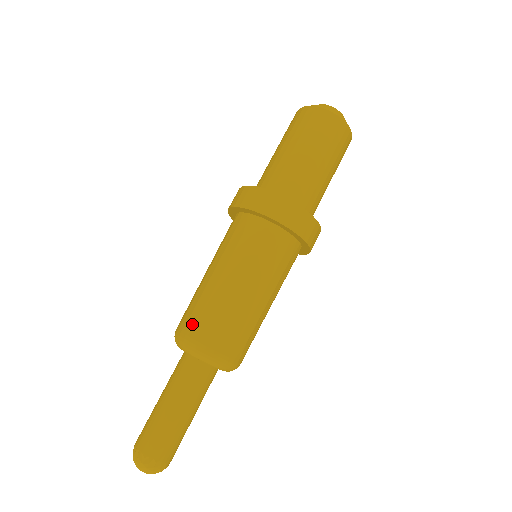
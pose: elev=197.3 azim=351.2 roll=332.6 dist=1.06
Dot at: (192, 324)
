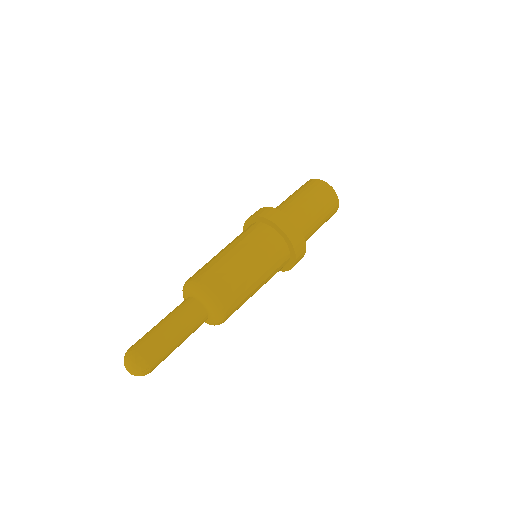
Dot at: (220, 287)
